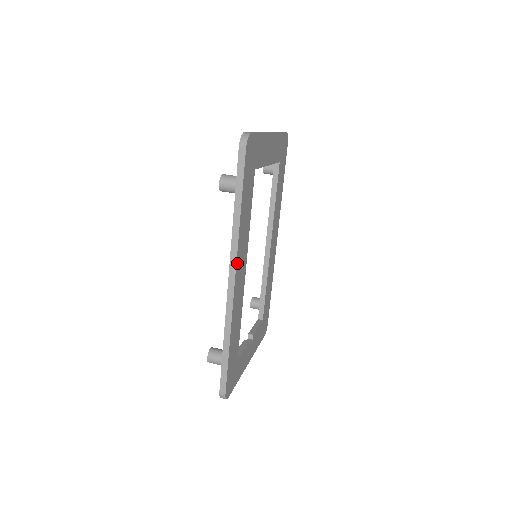
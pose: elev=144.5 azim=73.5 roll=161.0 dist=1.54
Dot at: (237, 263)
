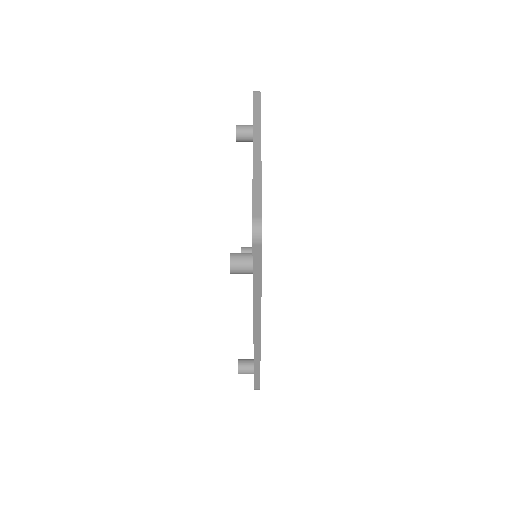
Dot at: (260, 321)
